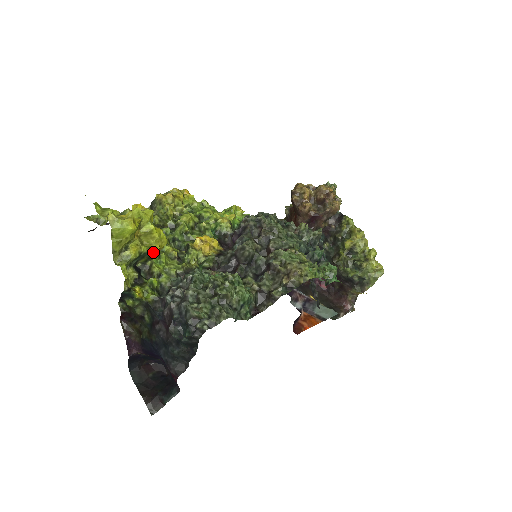
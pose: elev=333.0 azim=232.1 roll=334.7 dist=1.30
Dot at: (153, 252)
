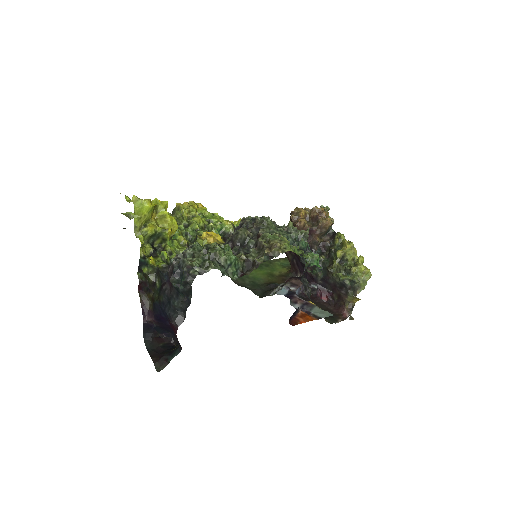
Dot at: (166, 233)
